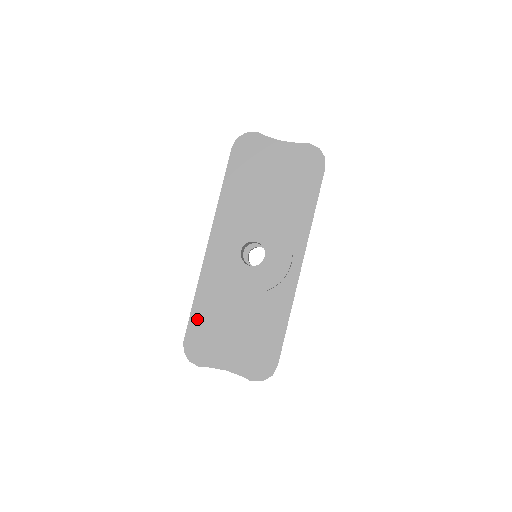
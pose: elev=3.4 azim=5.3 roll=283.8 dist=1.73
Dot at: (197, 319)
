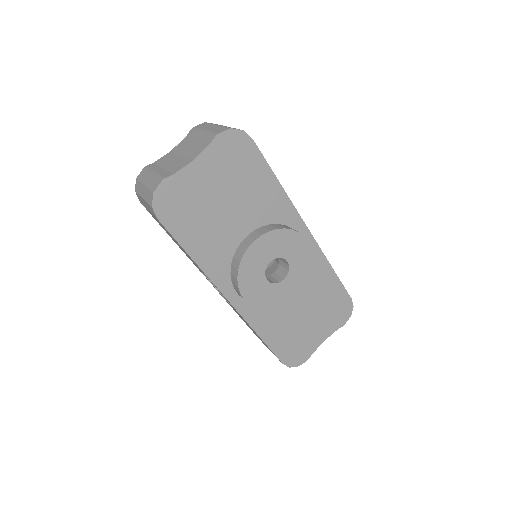
Dot at: (277, 345)
